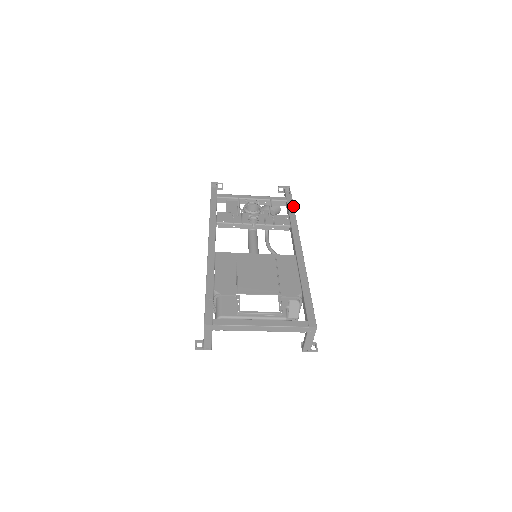
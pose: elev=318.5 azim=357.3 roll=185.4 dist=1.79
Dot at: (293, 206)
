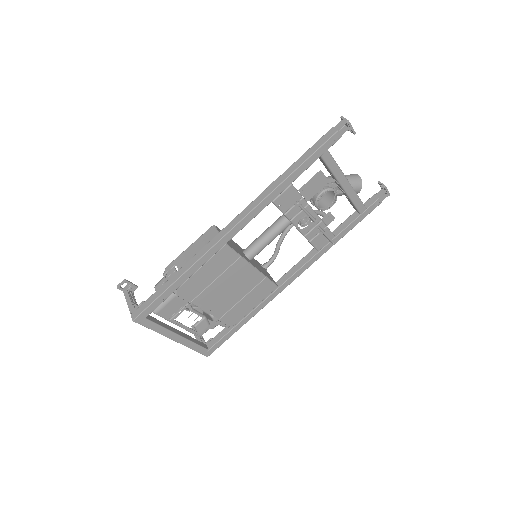
Dot at: occluded
